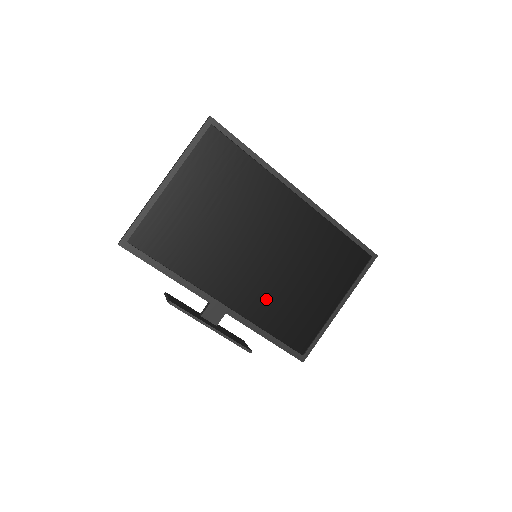
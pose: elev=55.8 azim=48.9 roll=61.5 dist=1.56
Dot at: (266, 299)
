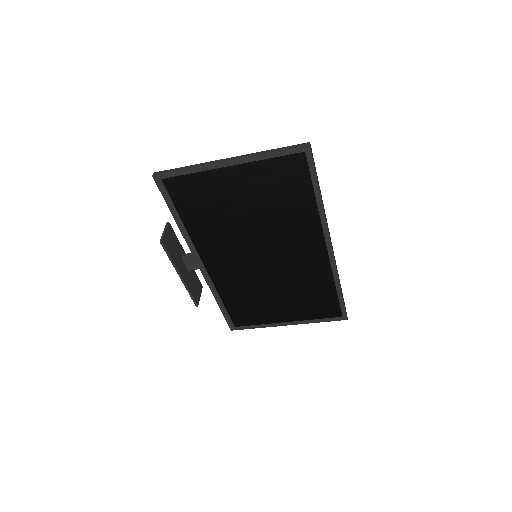
Dot at: (239, 283)
